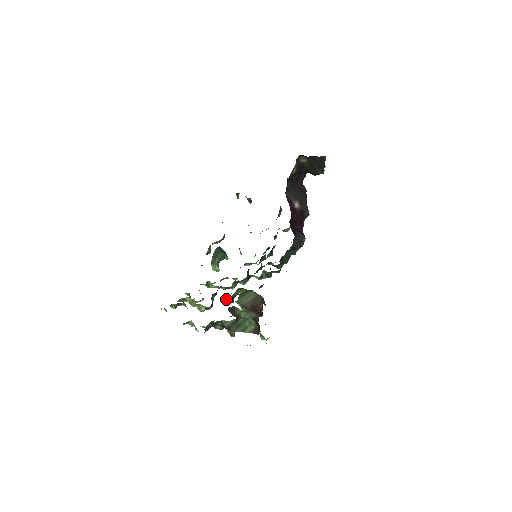
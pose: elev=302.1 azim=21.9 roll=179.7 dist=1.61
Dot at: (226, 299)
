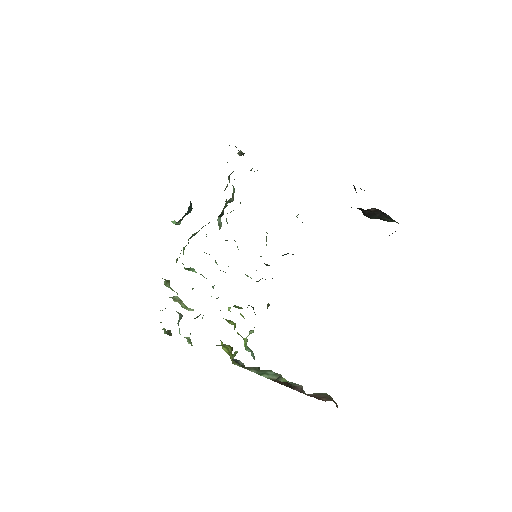
Dot at: occluded
